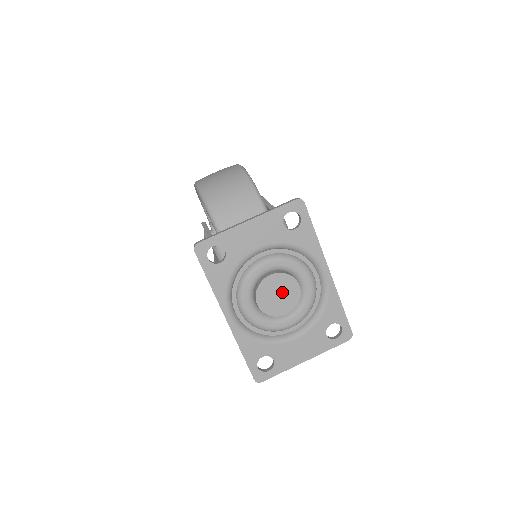
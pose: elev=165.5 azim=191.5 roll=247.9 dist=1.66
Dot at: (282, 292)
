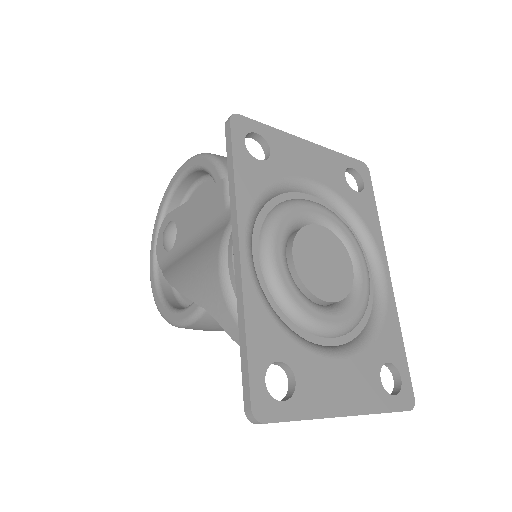
Dot at: (330, 261)
